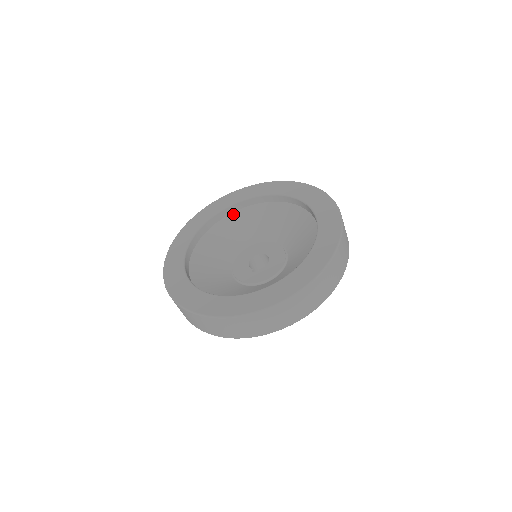
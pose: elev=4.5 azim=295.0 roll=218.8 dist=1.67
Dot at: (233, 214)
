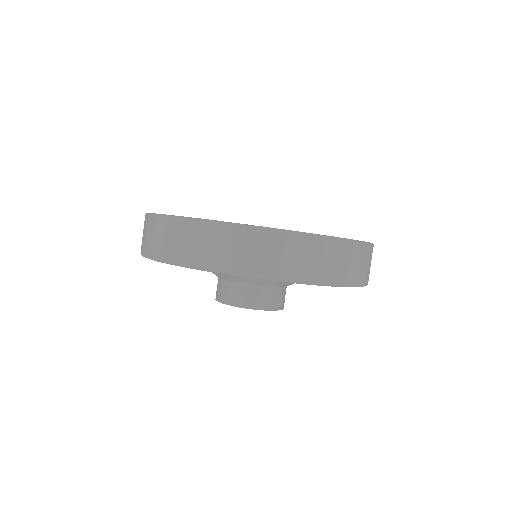
Dot at: occluded
